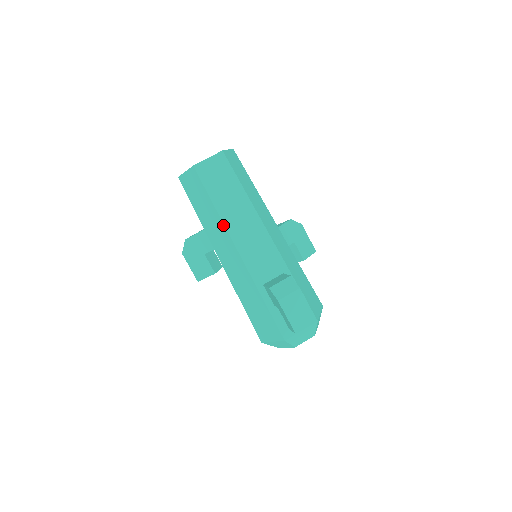
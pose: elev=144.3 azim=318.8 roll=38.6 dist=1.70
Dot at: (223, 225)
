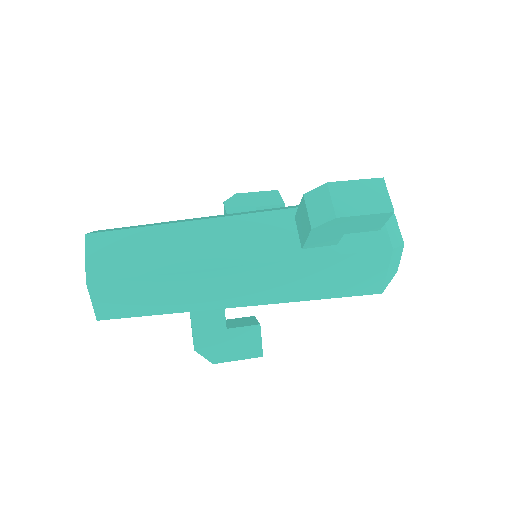
Dot at: (193, 273)
